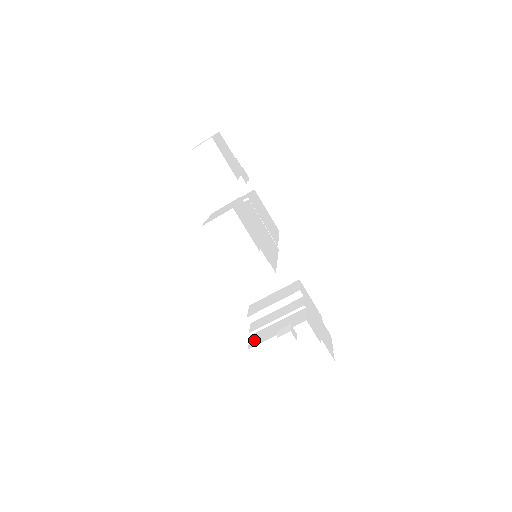
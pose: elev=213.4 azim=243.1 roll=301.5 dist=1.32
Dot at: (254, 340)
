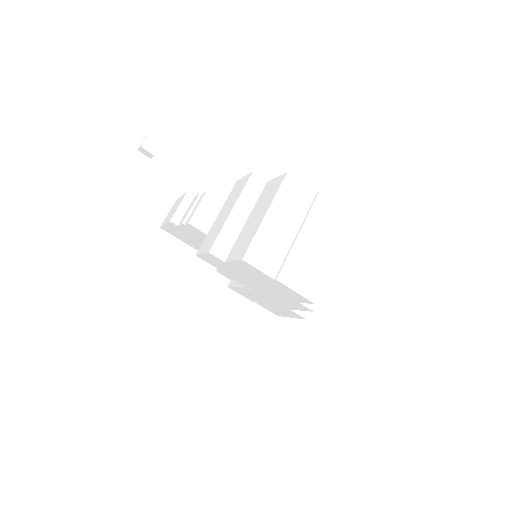
Dot at: occluded
